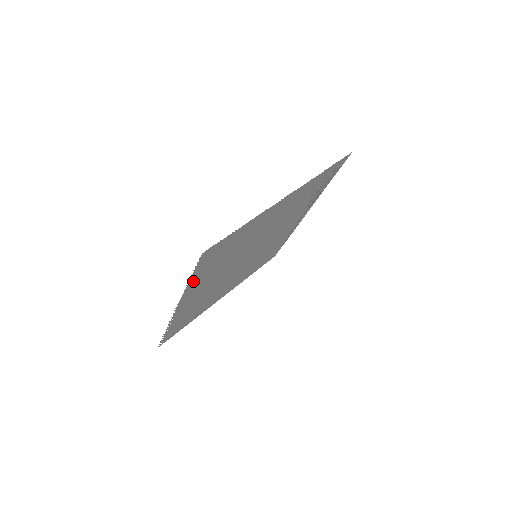
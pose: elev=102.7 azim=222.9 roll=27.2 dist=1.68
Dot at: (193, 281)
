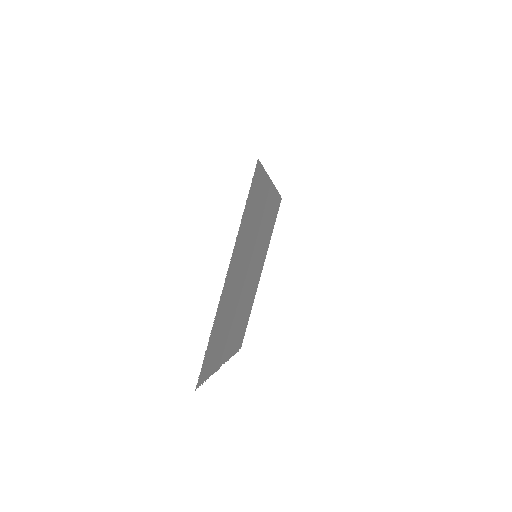
Dot at: (213, 369)
